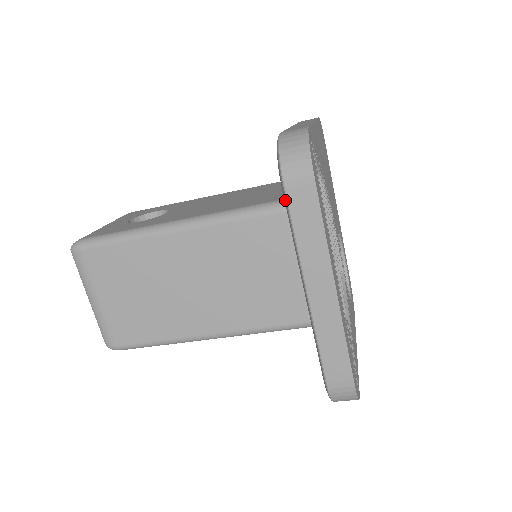
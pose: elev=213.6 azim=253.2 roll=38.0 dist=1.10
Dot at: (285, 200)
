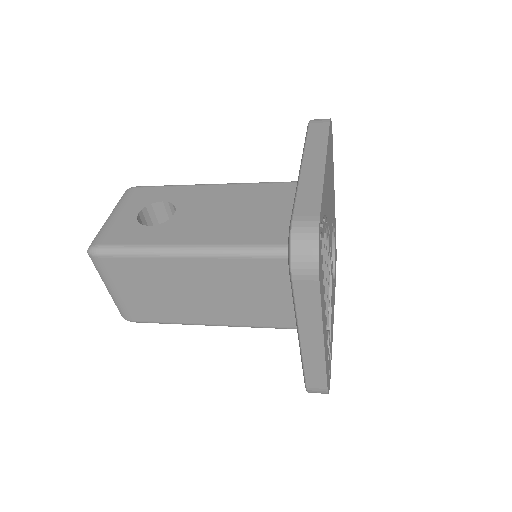
Dot at: (291, 285)
